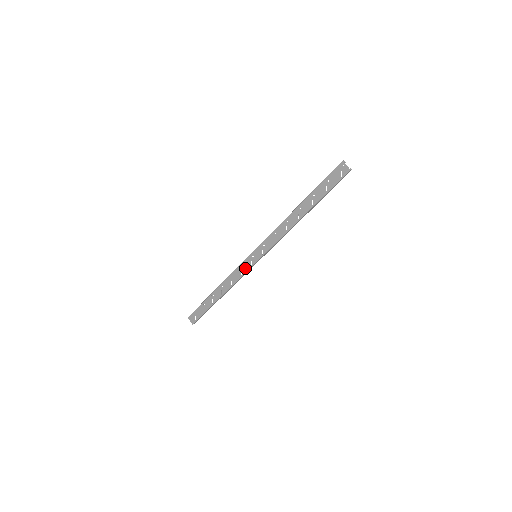
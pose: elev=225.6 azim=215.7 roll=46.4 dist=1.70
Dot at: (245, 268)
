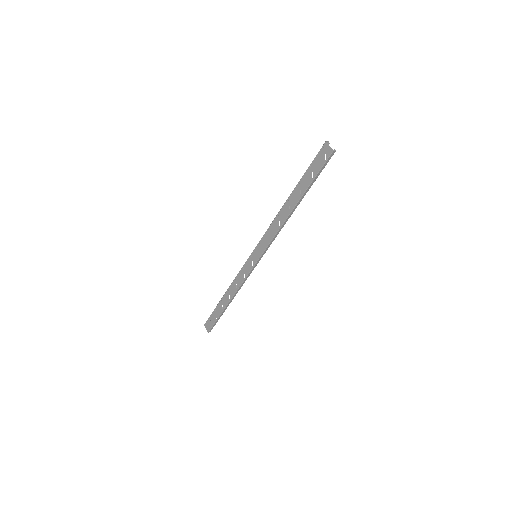
Dot at: (247, 270)
